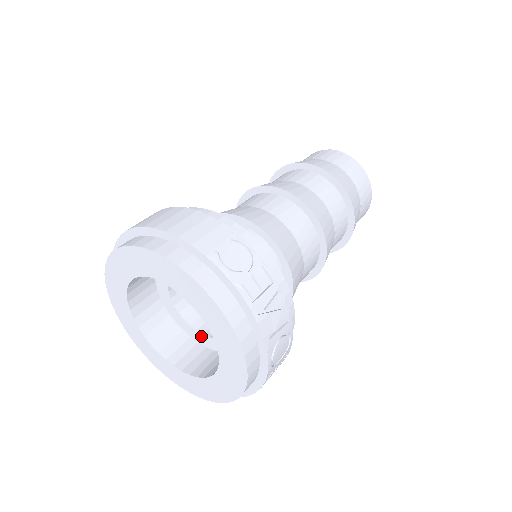
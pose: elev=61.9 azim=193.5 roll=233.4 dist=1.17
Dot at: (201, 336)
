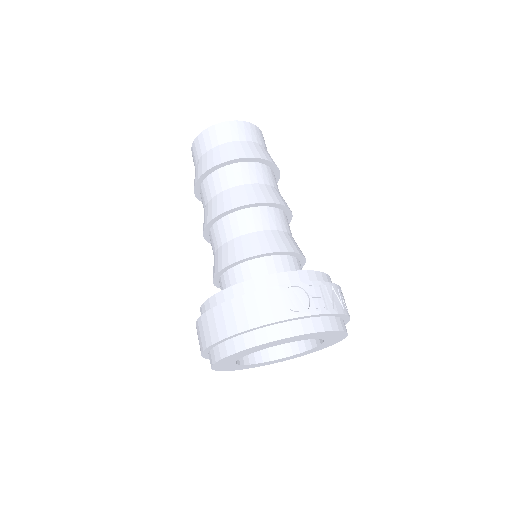
Dot at: occluded
